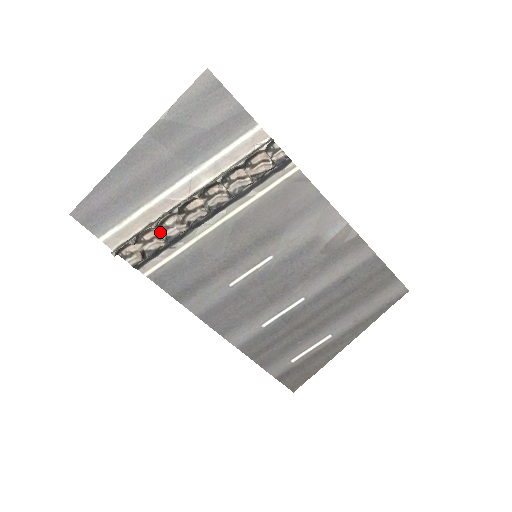
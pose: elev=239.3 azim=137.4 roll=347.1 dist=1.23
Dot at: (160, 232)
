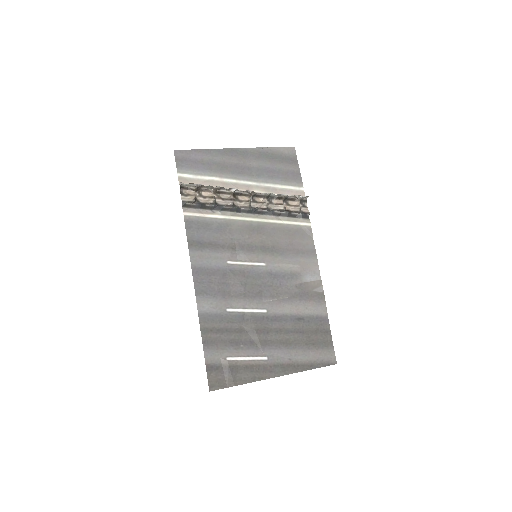
Dot at: (214, 196)
